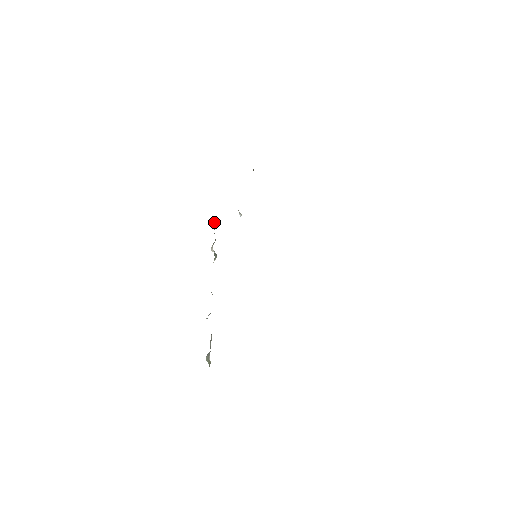
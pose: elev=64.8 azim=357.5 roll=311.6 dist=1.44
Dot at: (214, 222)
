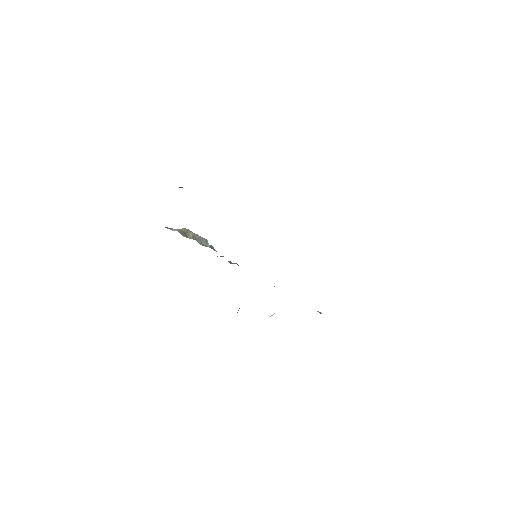
Dot at: occluded
